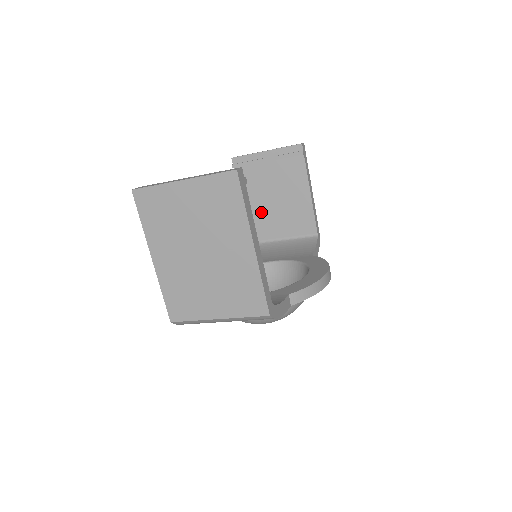
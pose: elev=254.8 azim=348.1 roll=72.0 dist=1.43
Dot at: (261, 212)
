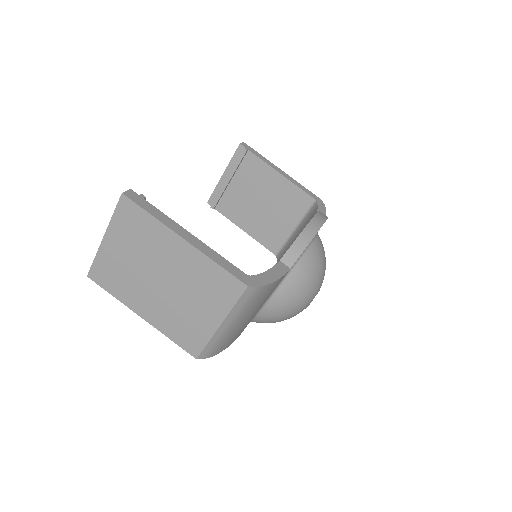
Dot at: (261, 223)
